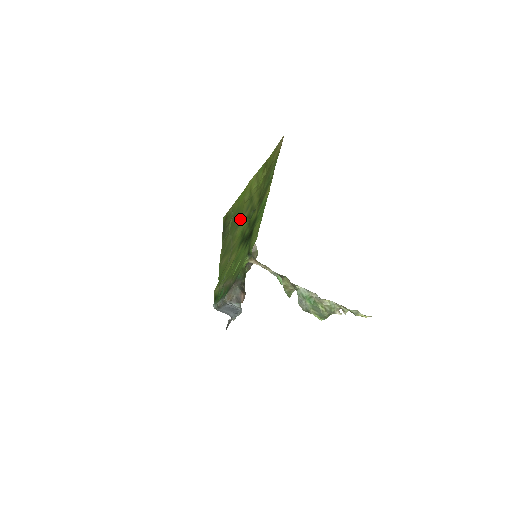
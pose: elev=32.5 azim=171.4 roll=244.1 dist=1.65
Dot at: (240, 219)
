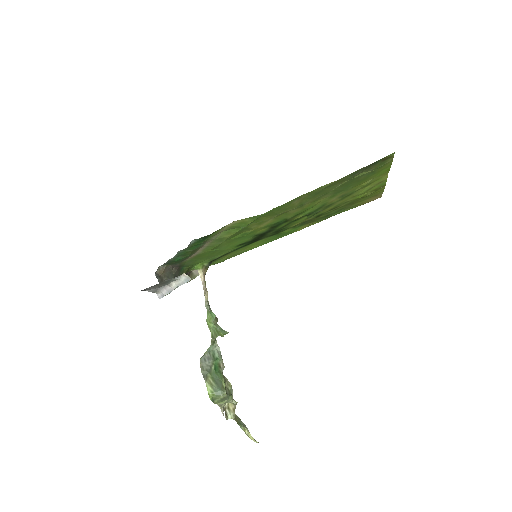
Dot at: (340, 192)
